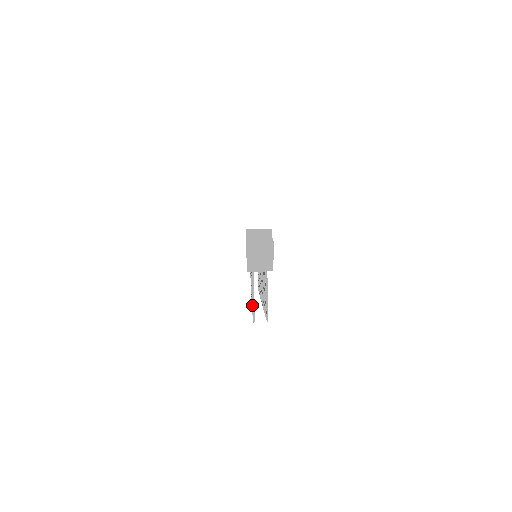
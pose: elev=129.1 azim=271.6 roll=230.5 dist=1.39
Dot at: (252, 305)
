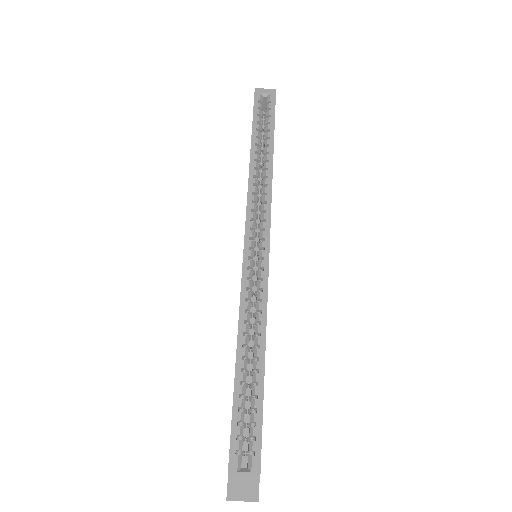
Dot at: occluded
